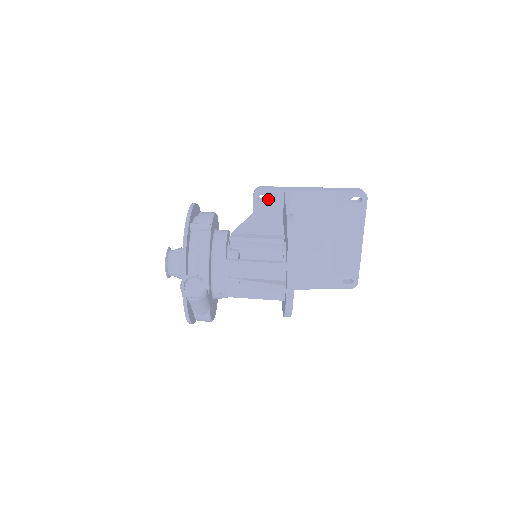
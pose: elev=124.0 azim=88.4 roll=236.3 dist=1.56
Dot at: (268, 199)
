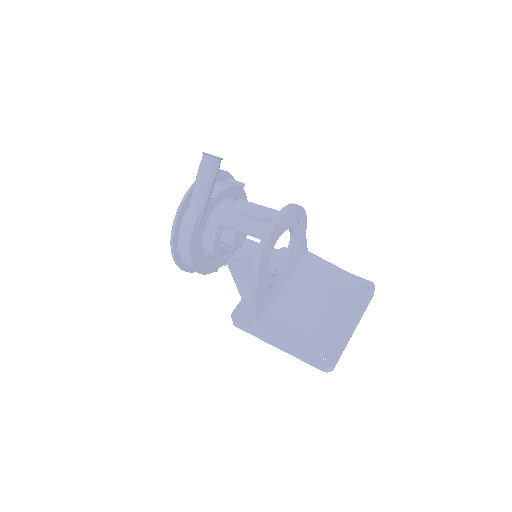
Dot at: occluded
